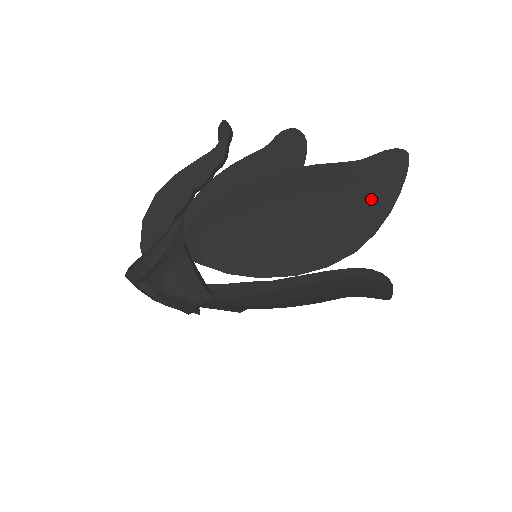
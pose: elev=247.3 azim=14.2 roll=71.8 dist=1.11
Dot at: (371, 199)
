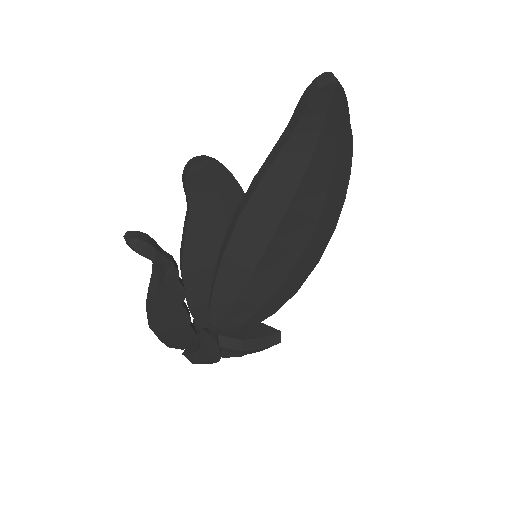
Dot at: (330, 155)
